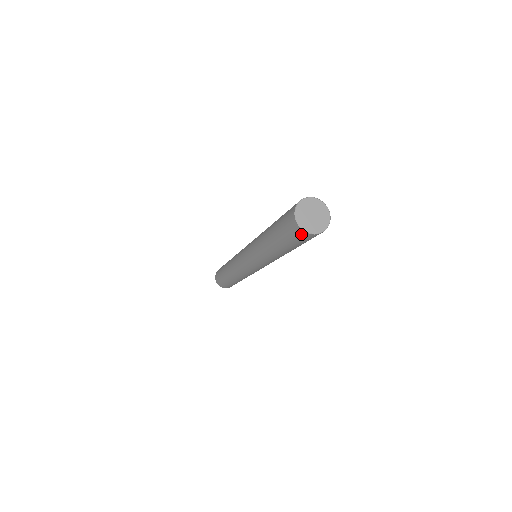
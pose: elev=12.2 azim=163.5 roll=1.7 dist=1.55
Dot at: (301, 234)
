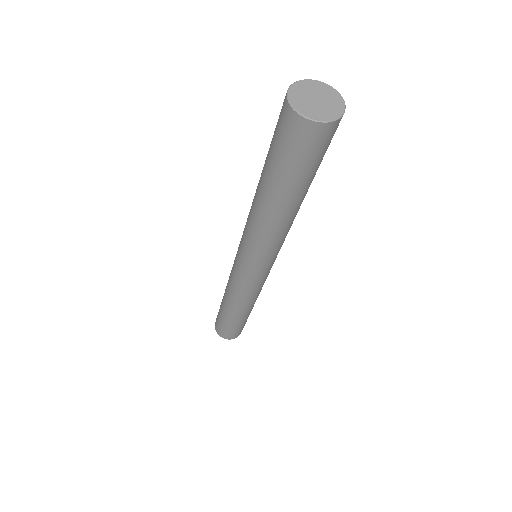
Dot at: (309, 133)
